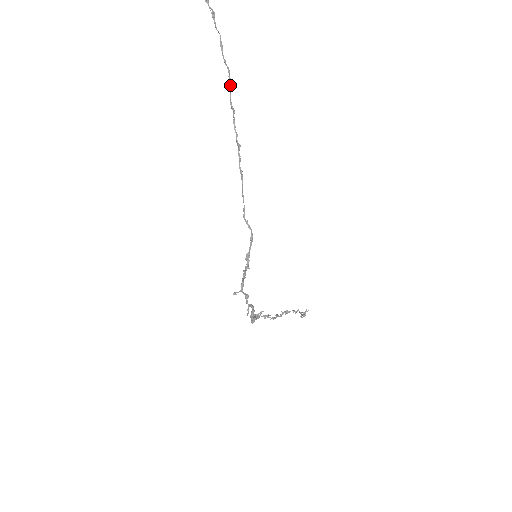
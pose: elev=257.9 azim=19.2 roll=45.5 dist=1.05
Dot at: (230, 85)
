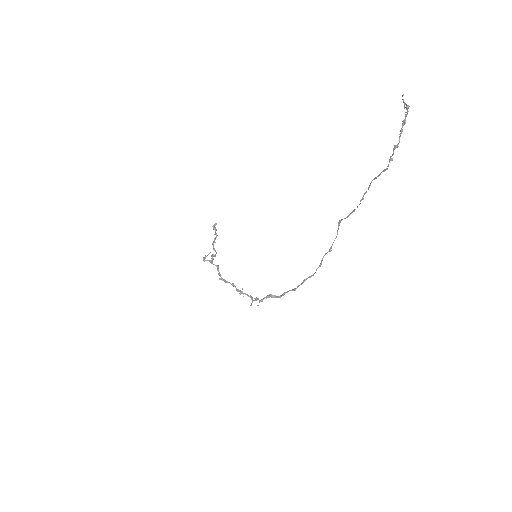
Dot at: occluded
